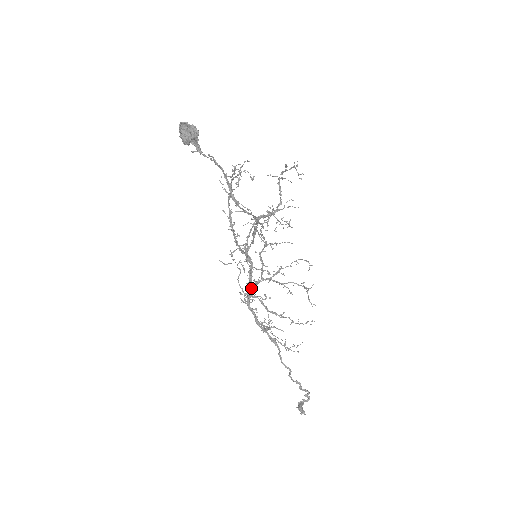
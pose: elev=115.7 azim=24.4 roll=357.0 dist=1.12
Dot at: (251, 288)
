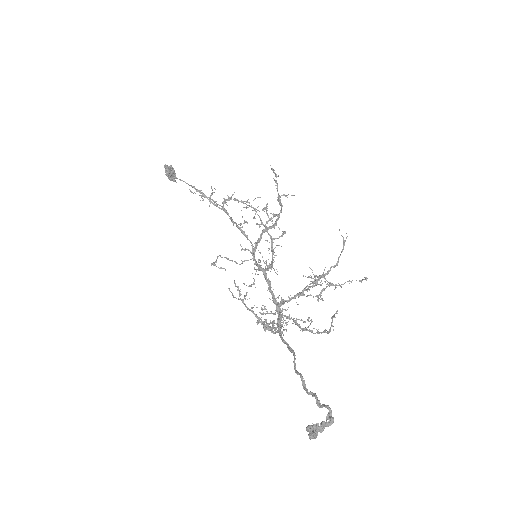
Dot at: (279, 306)
